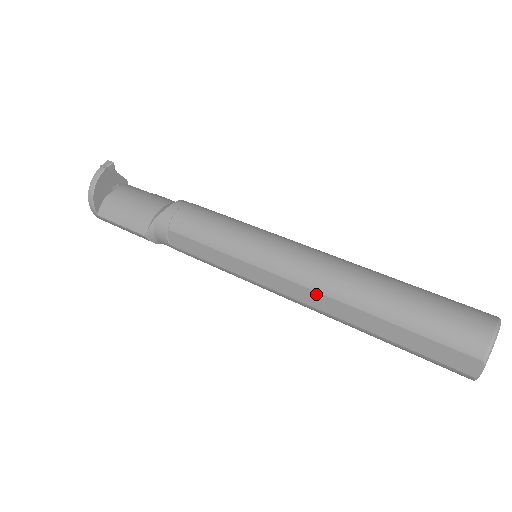
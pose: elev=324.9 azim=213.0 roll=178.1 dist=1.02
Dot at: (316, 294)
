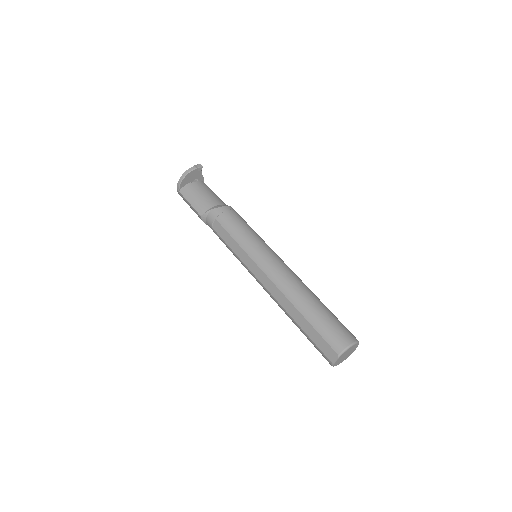
Dot at: (277, 289)
